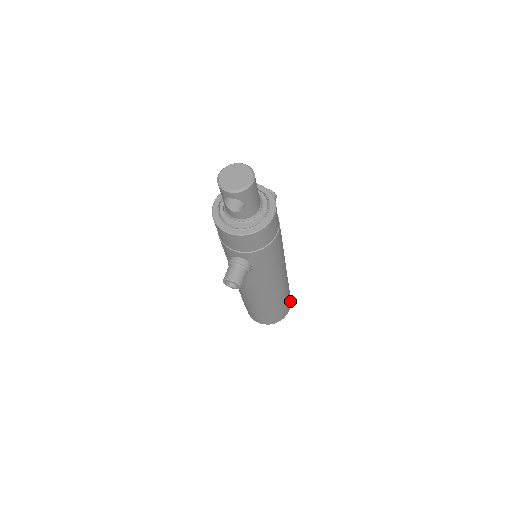
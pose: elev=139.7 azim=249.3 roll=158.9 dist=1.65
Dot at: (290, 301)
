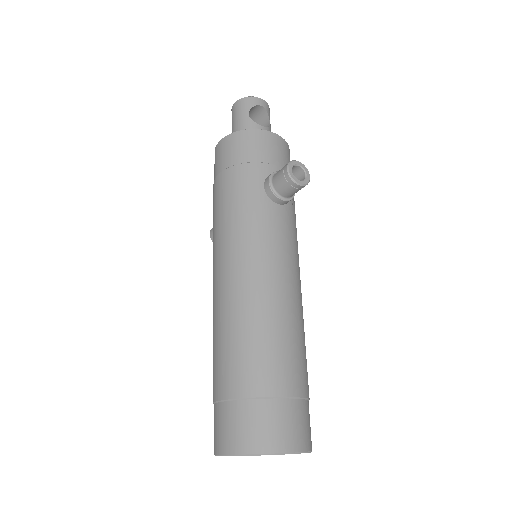
Dot at: occluded
